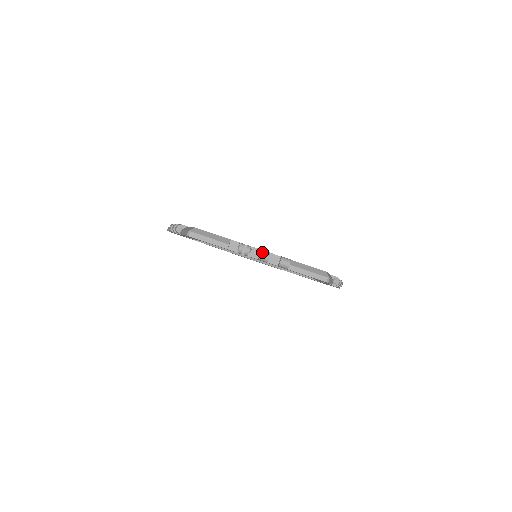
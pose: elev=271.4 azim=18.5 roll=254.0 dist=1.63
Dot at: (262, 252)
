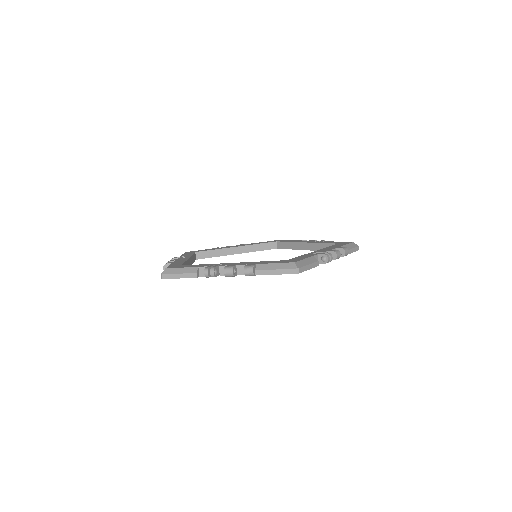
Dot at: (225, 269)
